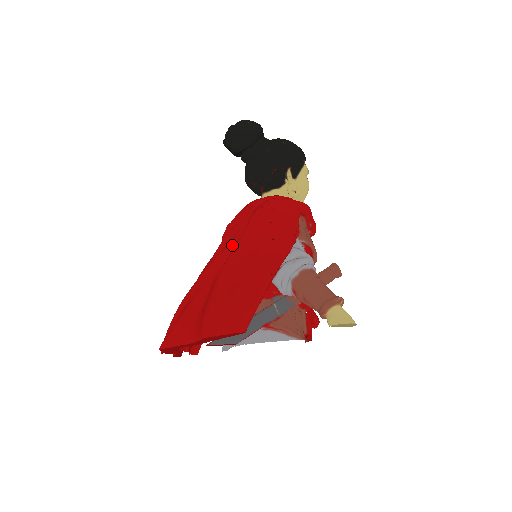
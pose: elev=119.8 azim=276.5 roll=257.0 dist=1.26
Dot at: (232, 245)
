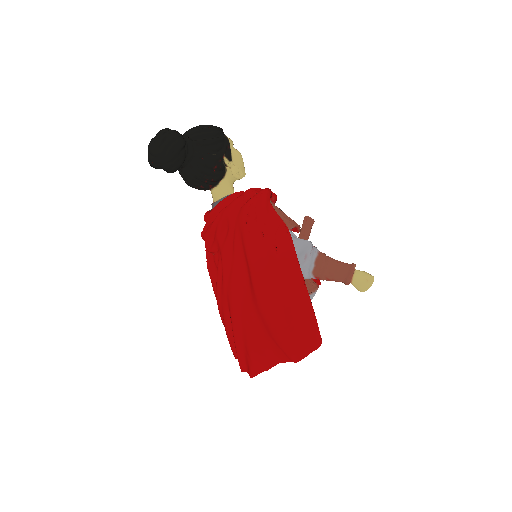
Dot at: (238, 264)
